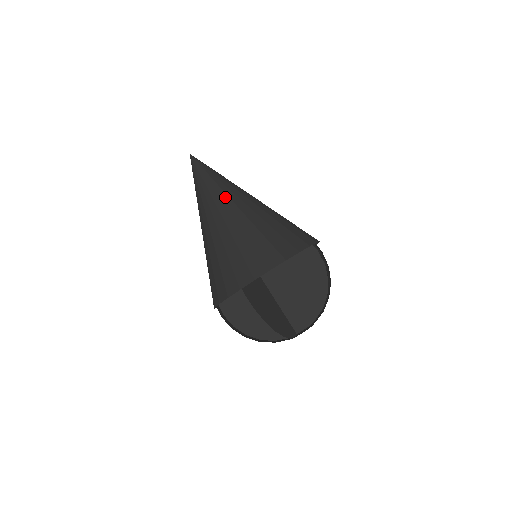
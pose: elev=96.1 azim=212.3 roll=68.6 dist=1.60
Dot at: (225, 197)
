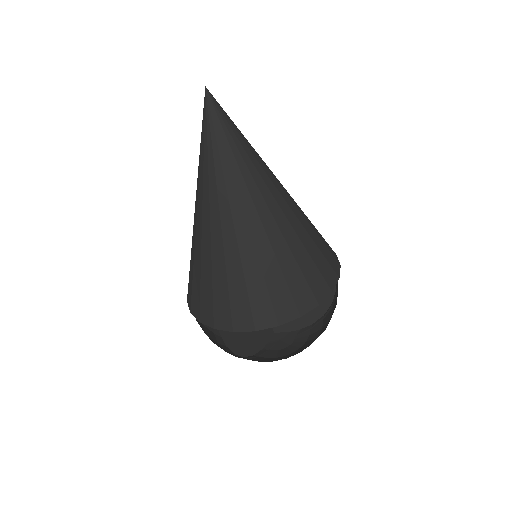
Dot at: (234, 197)
